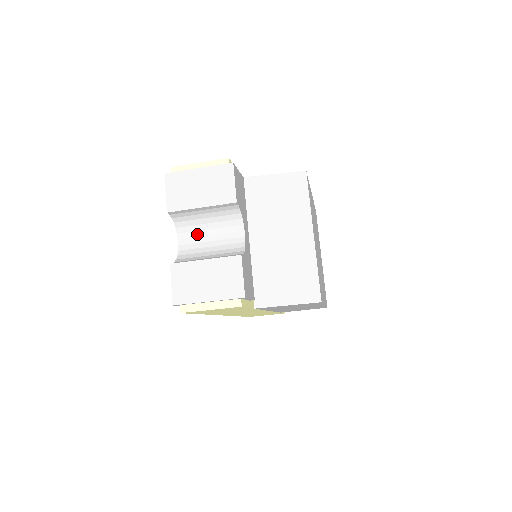
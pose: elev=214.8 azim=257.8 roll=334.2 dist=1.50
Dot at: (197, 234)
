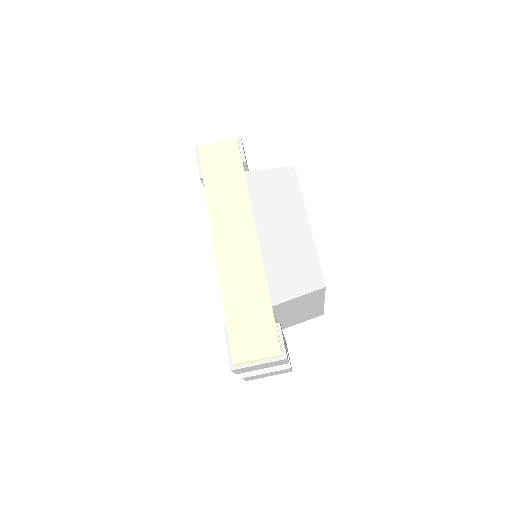
Dot at: occluded
